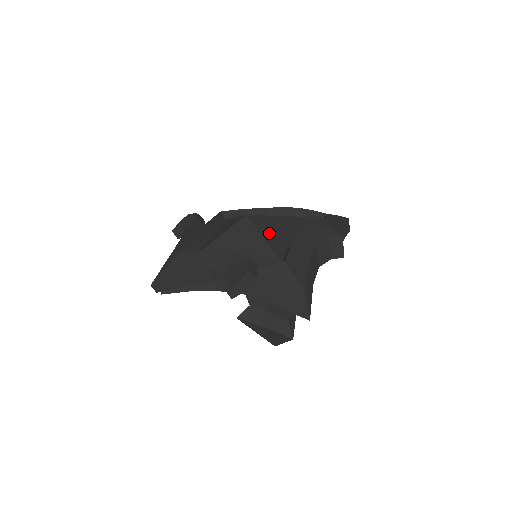
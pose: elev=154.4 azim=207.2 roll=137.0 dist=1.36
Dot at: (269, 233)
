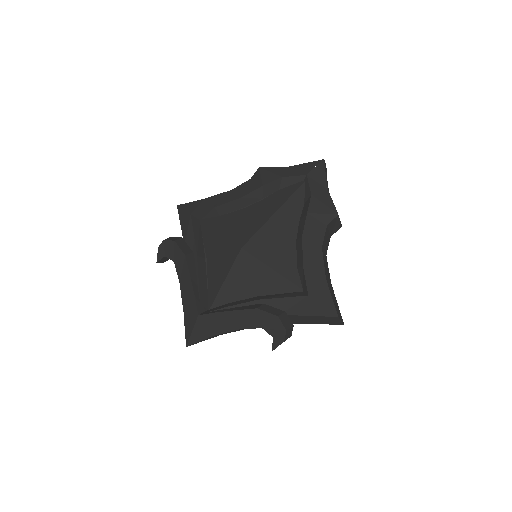
Dot at: (273, 257)
